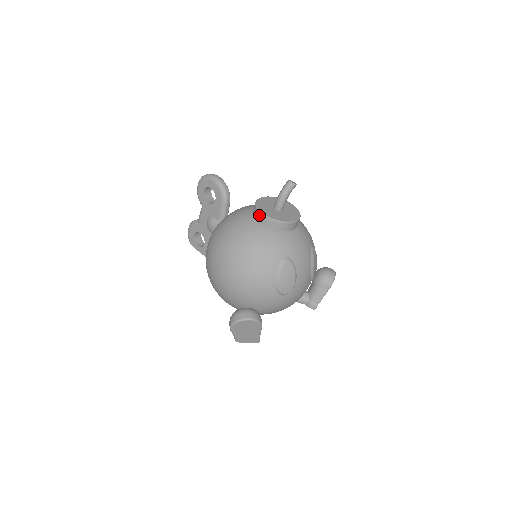
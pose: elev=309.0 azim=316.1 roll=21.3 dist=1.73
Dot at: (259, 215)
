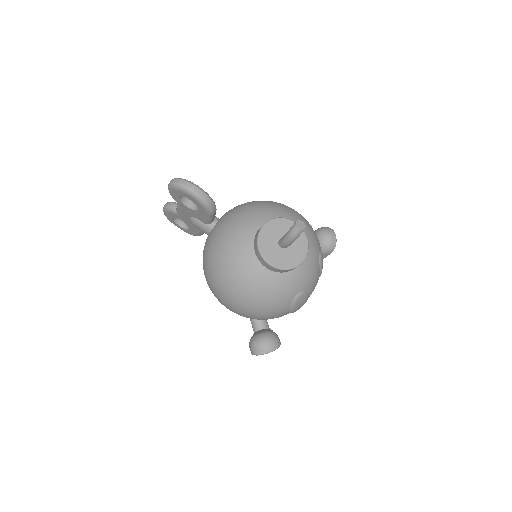
Dot at: (265, 264)
